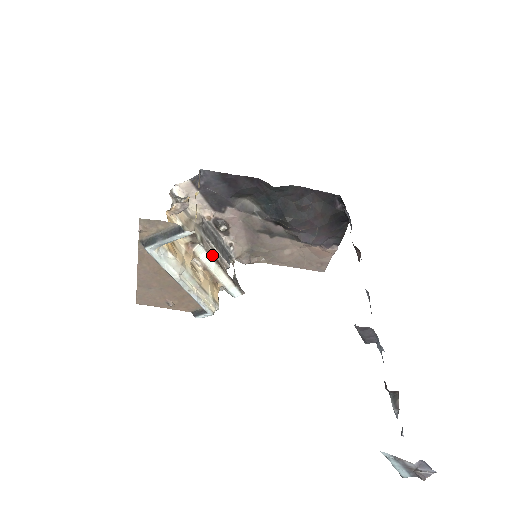
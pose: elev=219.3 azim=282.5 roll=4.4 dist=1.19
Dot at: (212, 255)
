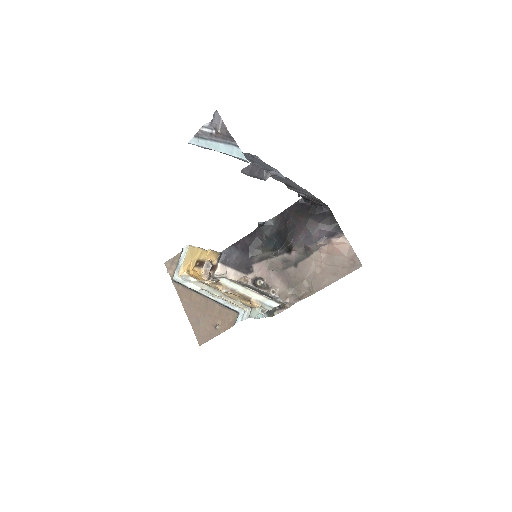
Dot at: (237, 283)
